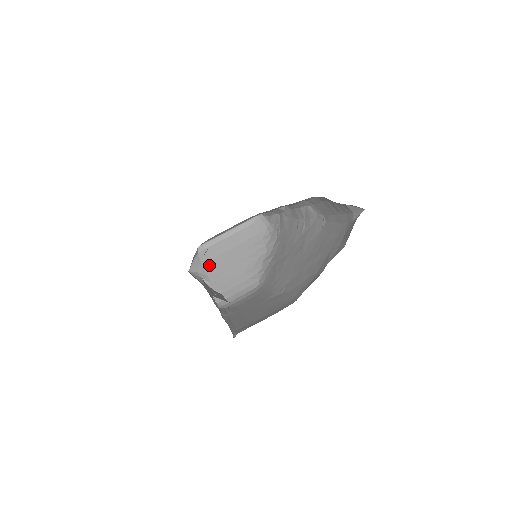
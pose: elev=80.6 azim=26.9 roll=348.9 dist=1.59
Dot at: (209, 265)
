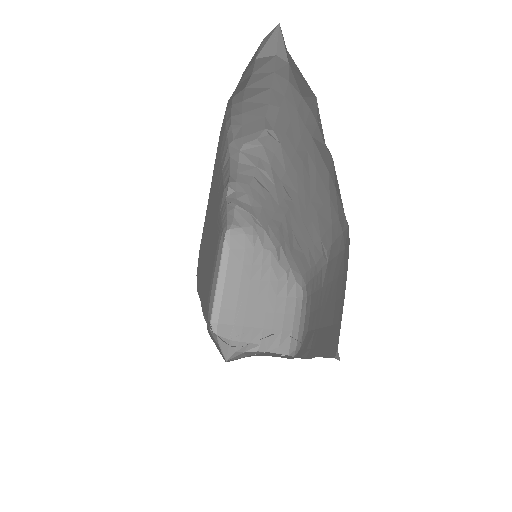
Dot at: (238, 332)
